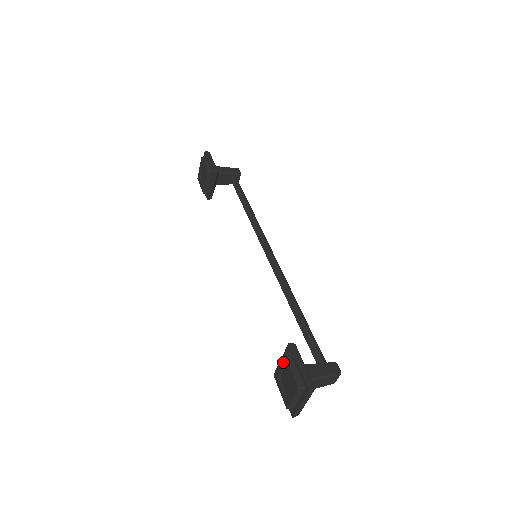
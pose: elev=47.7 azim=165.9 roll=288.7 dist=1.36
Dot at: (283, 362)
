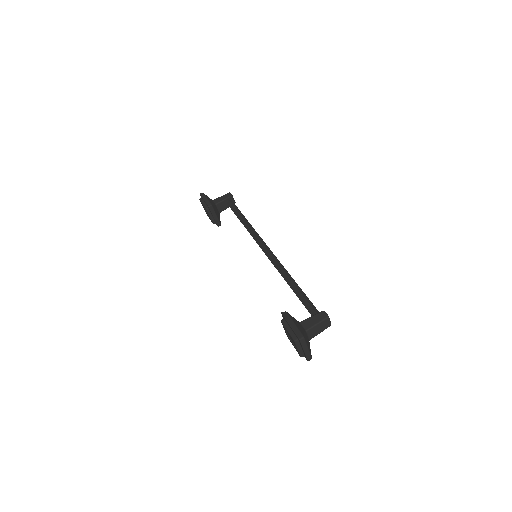
Dot at: (283, 327)
